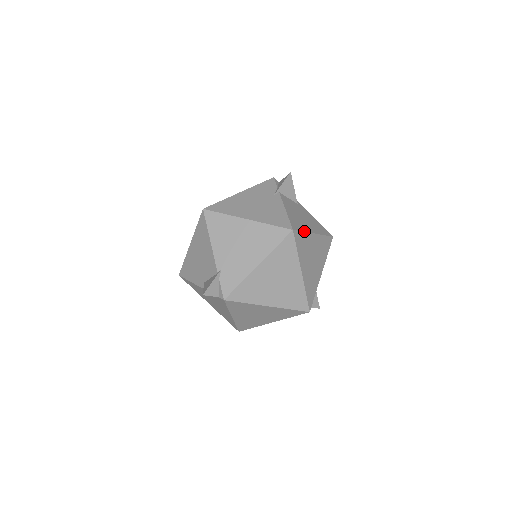
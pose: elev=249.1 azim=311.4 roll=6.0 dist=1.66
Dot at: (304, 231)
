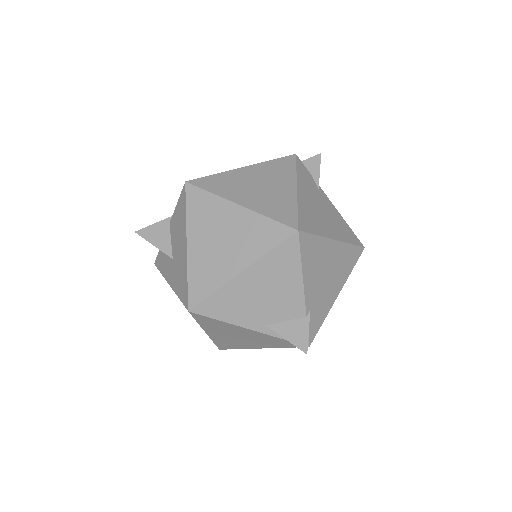
Dot at: occluded
